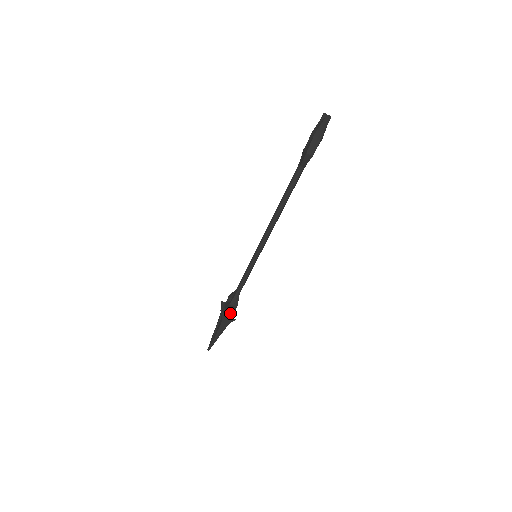
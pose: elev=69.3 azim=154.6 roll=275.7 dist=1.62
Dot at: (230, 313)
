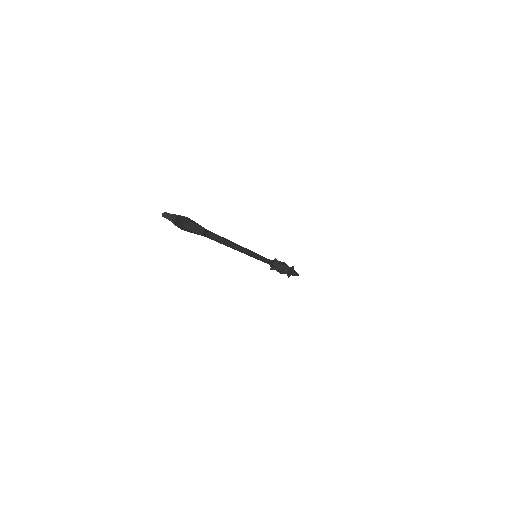
Dot at: (285, 268)
